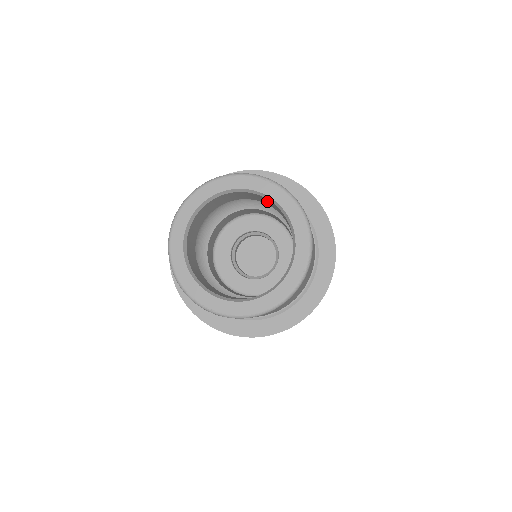
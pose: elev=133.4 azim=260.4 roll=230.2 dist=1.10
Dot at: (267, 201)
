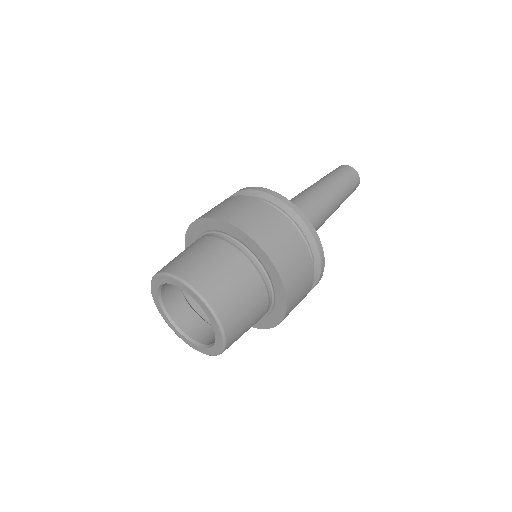
Dot at: occluded
